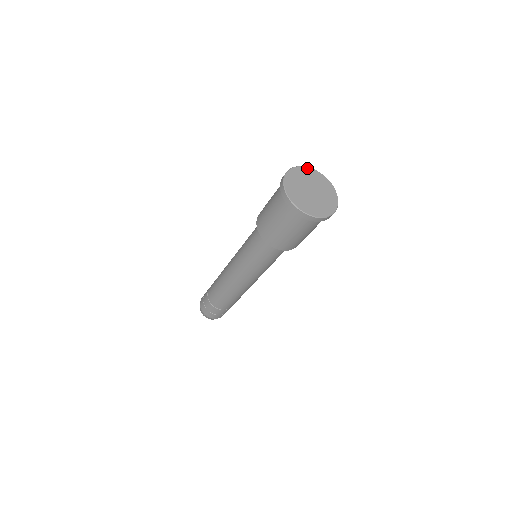
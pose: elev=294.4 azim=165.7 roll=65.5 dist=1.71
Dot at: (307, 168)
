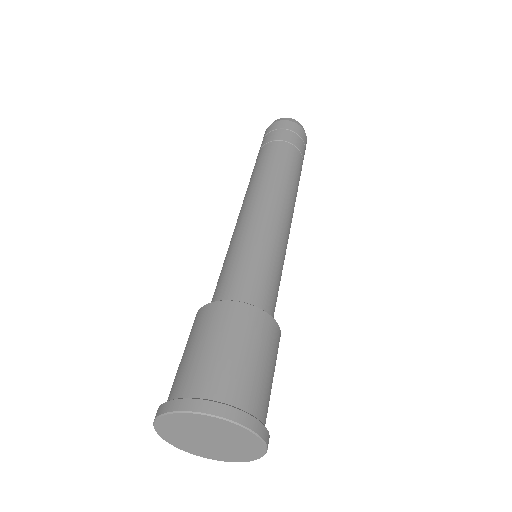
Dot at: (165, 417)
